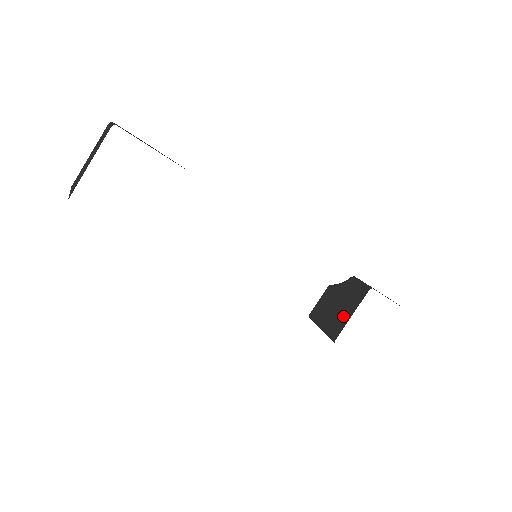
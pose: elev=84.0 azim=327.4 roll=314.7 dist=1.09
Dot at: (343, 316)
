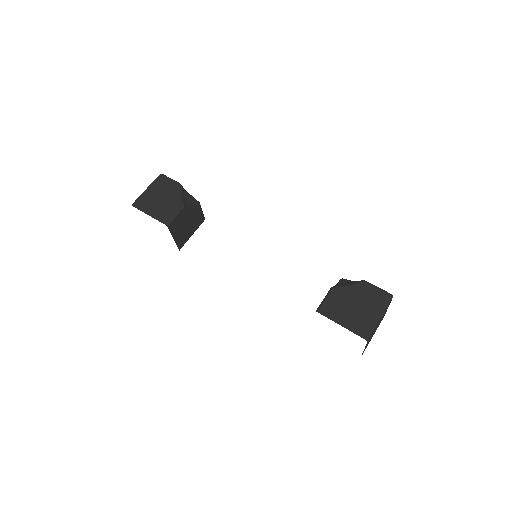
Dot at: occluded
